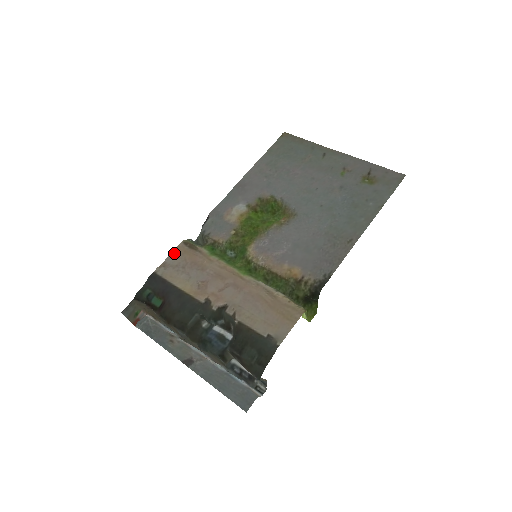
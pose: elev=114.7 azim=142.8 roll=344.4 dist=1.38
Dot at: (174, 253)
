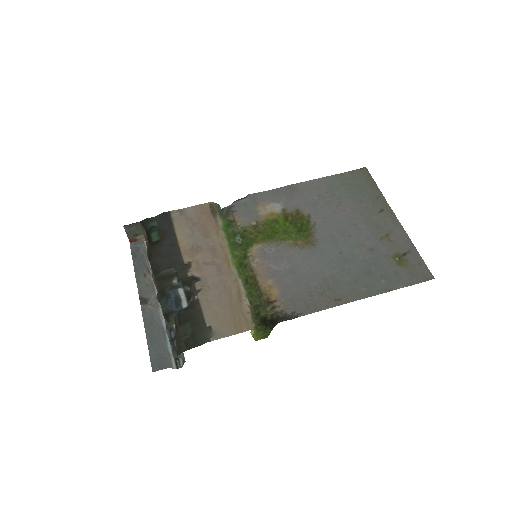
Dot at: (196, 207)
